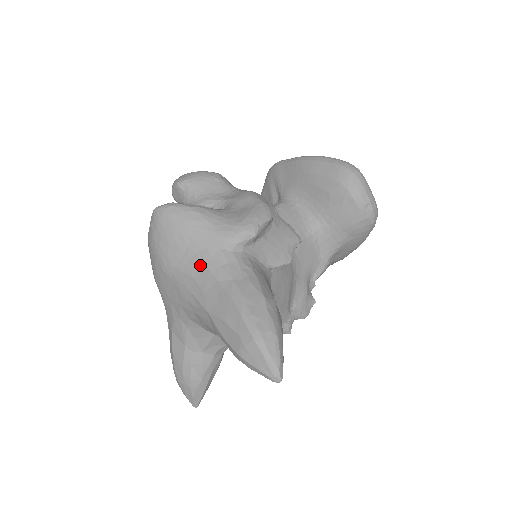
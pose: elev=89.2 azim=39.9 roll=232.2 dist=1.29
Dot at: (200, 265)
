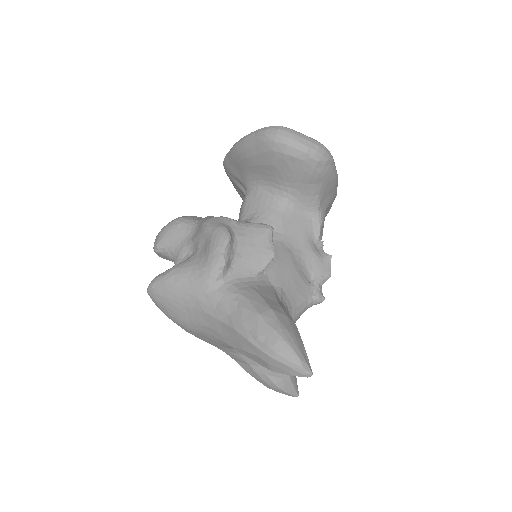
Dot at: (203, 315)
